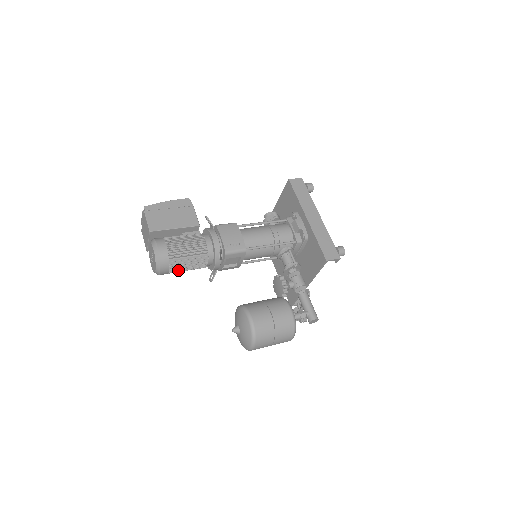
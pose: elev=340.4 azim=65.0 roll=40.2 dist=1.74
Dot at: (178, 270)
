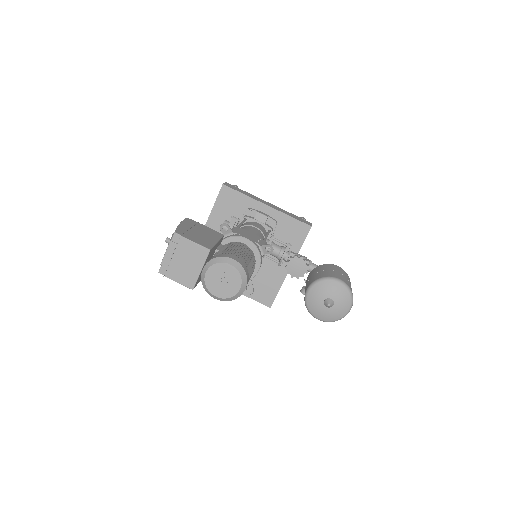
Dot at: occluded
